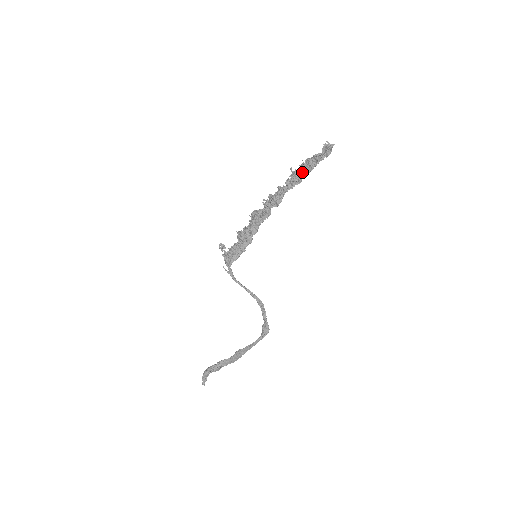
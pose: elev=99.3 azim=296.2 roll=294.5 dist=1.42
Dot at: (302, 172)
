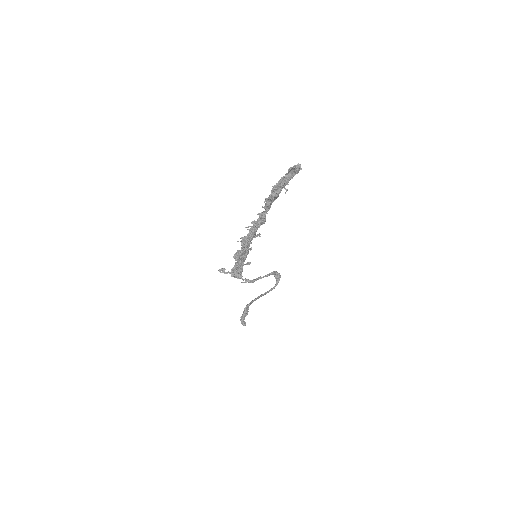
Dot at: (278, 195)
